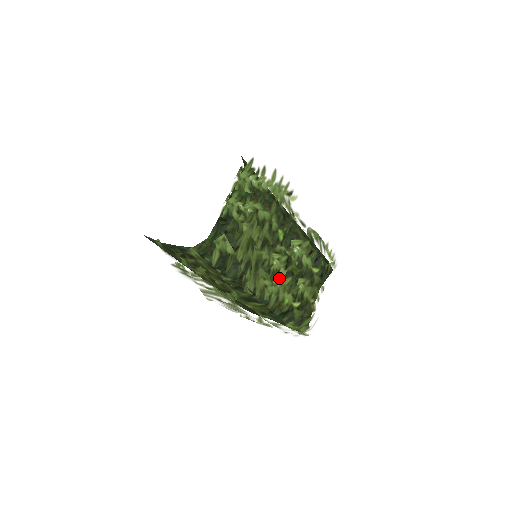
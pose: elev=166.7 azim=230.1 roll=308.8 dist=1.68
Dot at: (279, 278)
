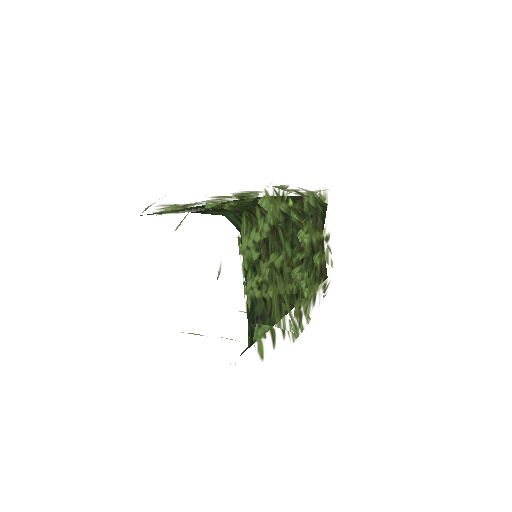
Dot at: (306, 286)
